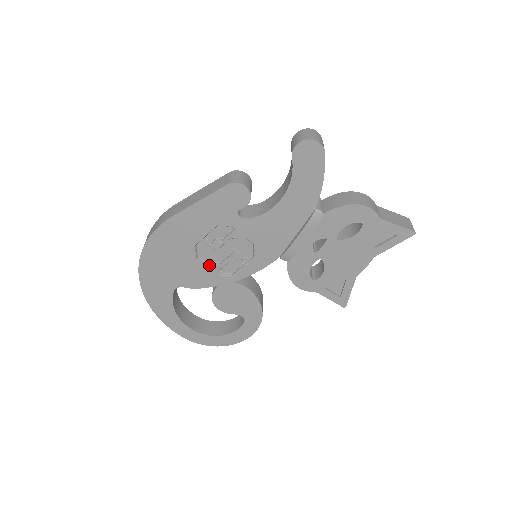
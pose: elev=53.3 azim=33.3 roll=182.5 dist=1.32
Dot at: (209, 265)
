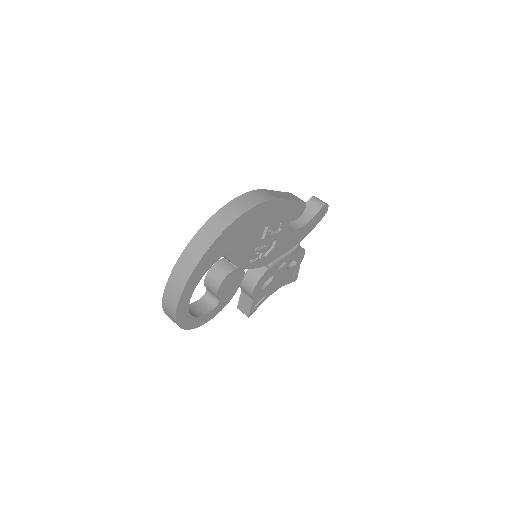
Dot at: occluded
